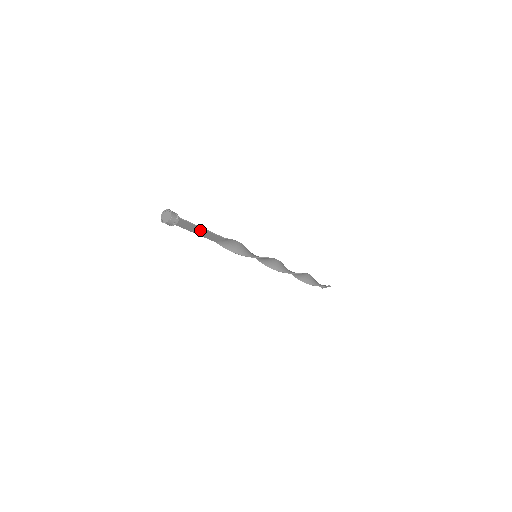
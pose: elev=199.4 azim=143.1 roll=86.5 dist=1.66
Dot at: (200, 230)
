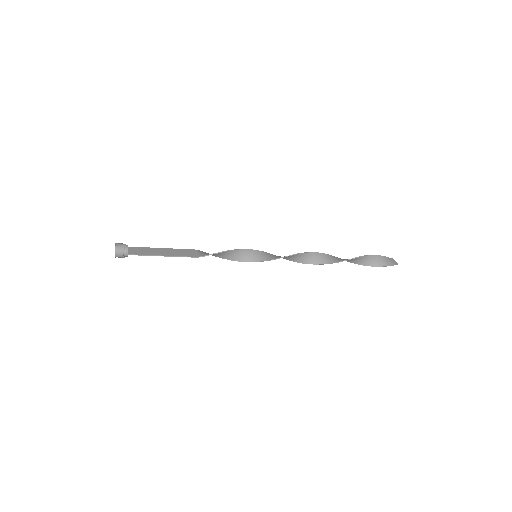
Dot at: (162, 253)
